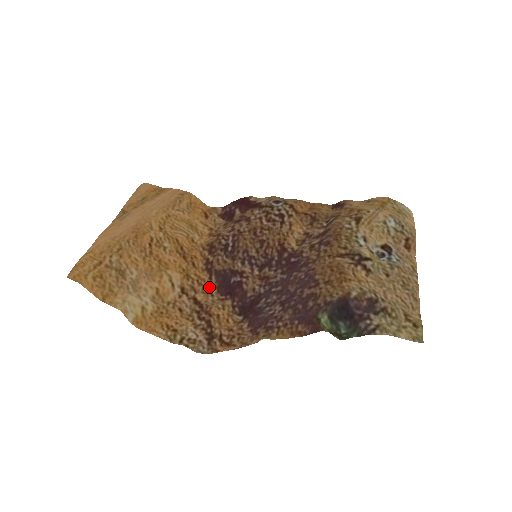
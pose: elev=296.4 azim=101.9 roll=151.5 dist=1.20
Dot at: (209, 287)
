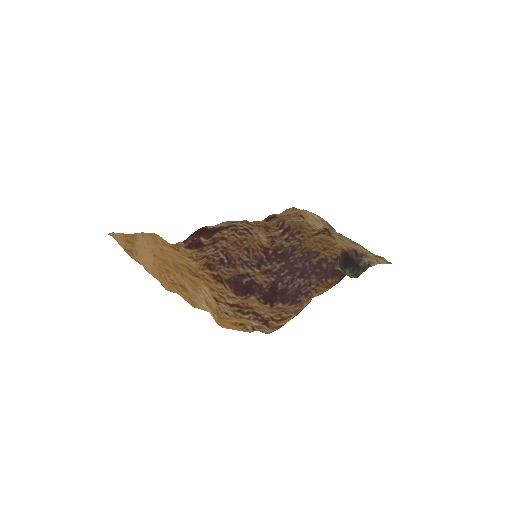
Dot at: (229, 293)
